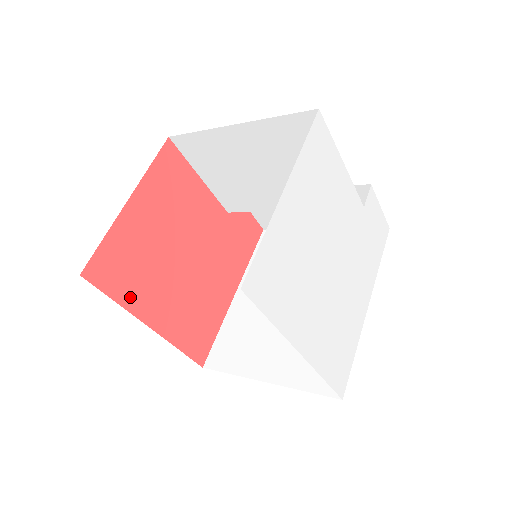
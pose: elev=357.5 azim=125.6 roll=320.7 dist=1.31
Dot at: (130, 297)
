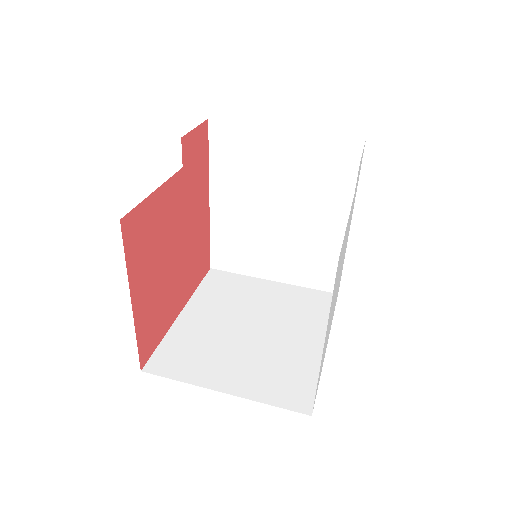
Dot at: (165, 325)
